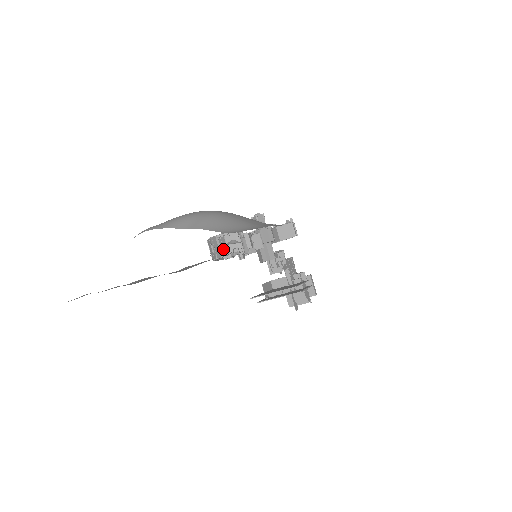
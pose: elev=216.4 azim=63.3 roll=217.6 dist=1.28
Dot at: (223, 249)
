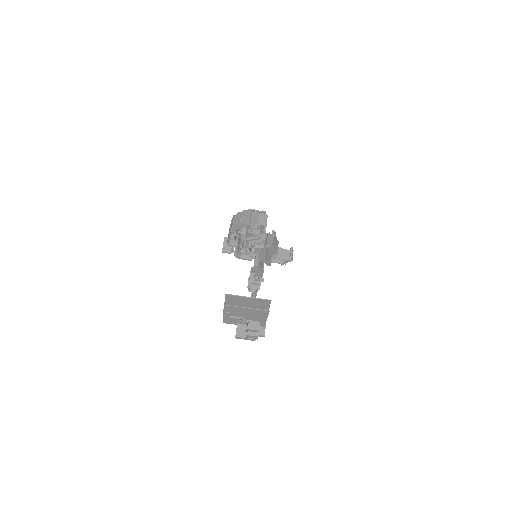
Dot at: (252, 221)
